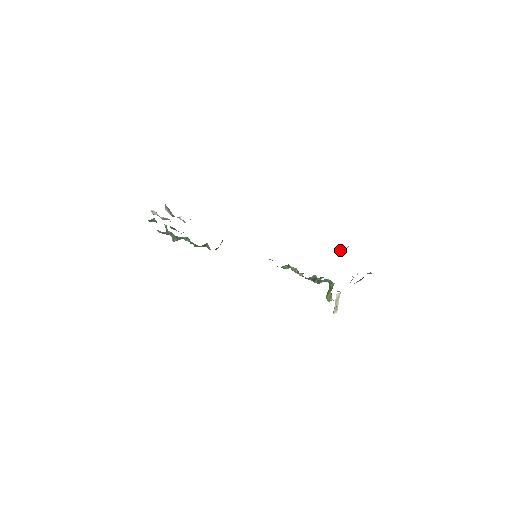
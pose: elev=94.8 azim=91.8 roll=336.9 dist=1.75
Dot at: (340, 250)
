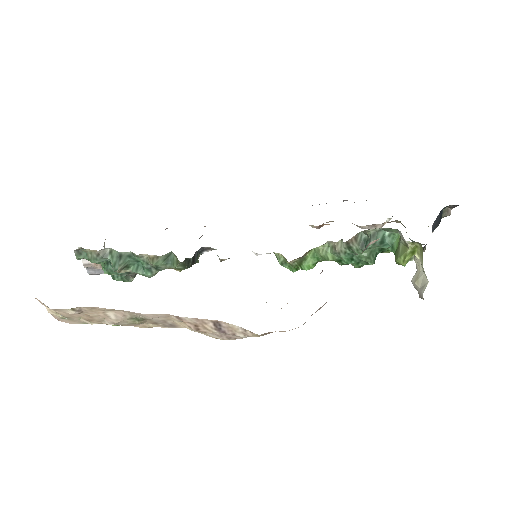
Dot at: occluded
